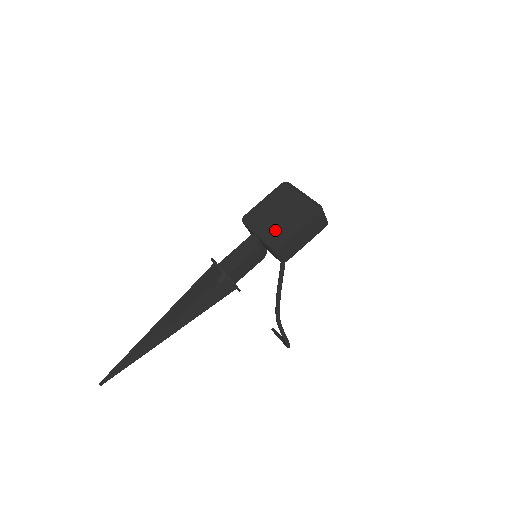
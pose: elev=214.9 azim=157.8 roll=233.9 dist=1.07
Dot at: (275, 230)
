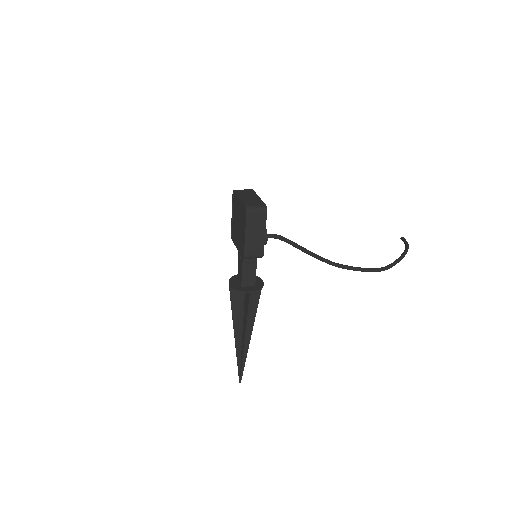
Dot at: (240, 240)
